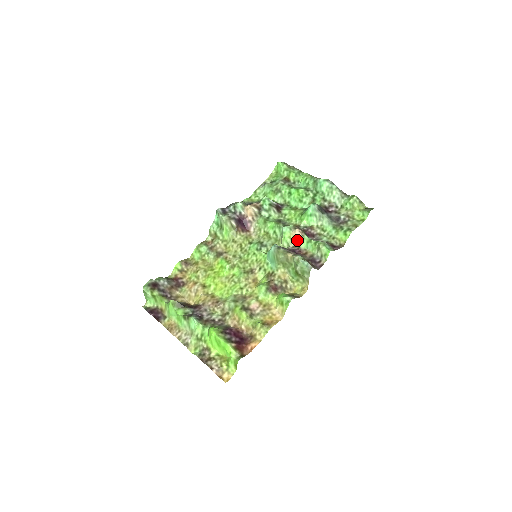
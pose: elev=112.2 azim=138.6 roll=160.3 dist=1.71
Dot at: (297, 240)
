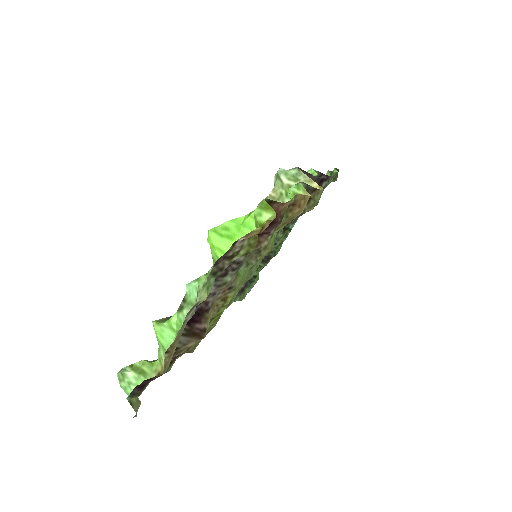
Dot at: occluded
